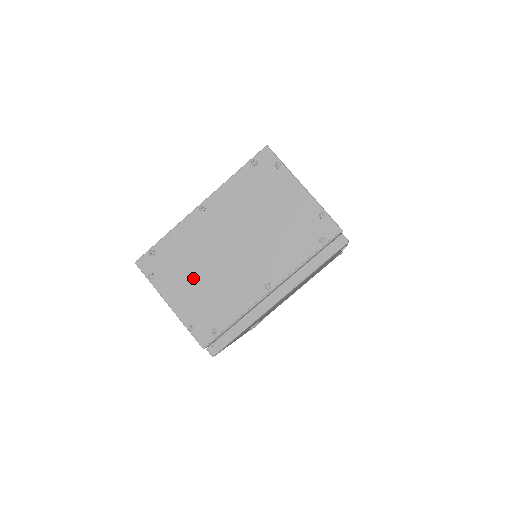
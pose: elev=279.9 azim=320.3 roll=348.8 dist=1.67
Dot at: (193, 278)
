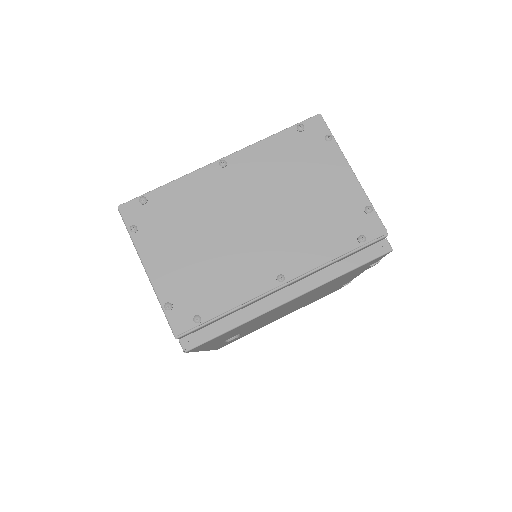
Dot at: (188, 244)
